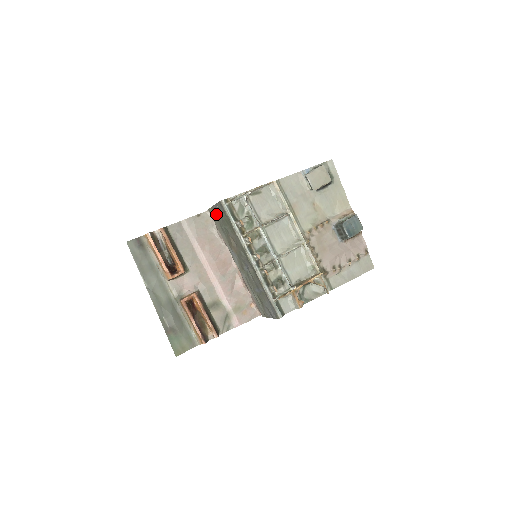
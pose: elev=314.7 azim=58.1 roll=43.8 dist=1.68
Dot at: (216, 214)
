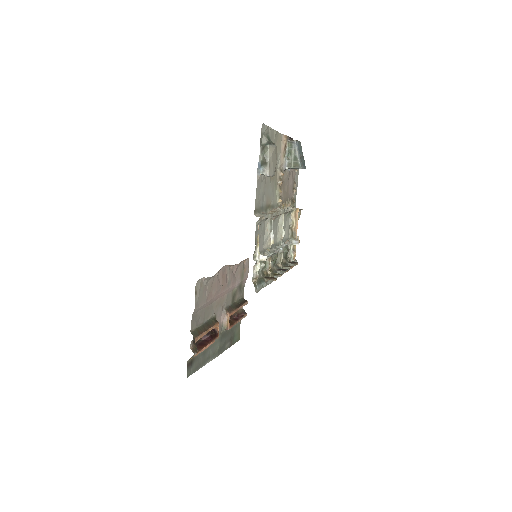
Dot at: occluded
